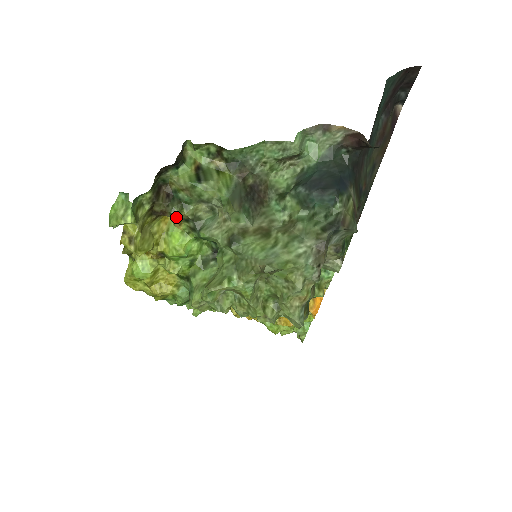
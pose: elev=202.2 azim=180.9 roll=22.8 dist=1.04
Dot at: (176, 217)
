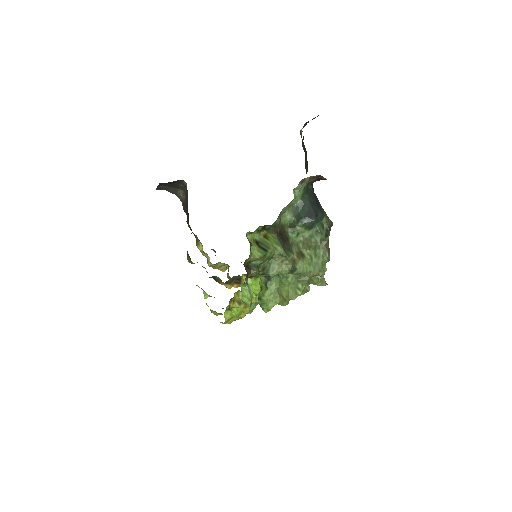
Dot at: occluded
